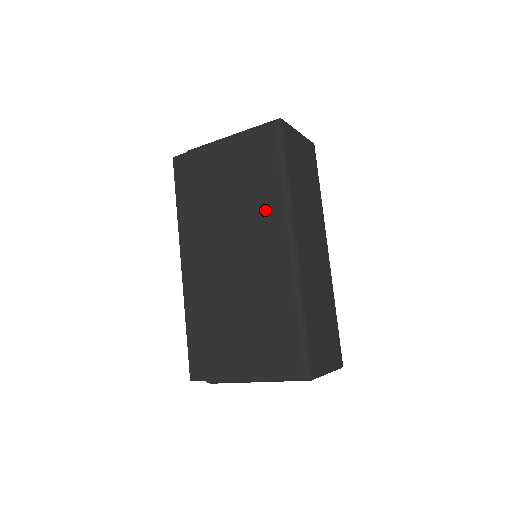
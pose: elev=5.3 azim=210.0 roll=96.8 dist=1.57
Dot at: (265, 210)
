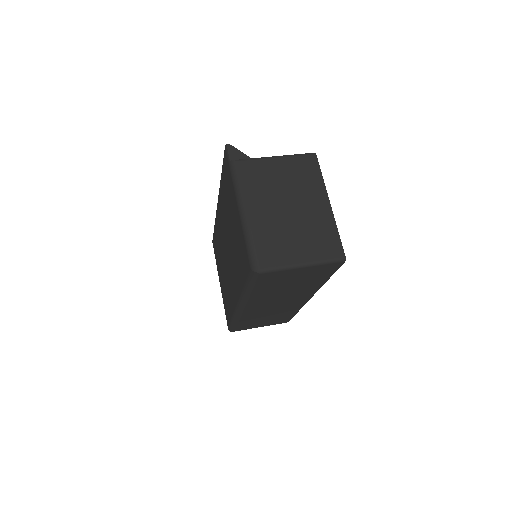
Dot at: (236, 277)
